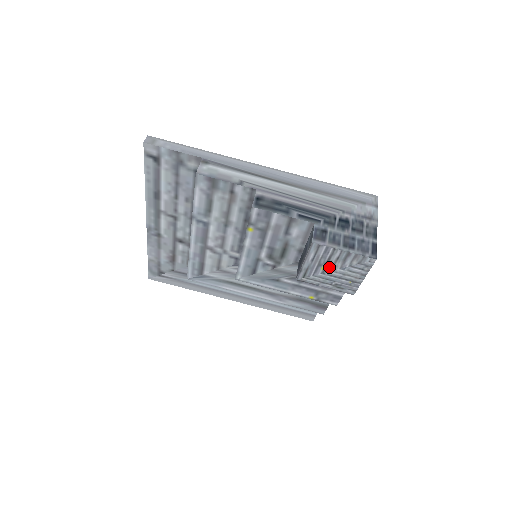
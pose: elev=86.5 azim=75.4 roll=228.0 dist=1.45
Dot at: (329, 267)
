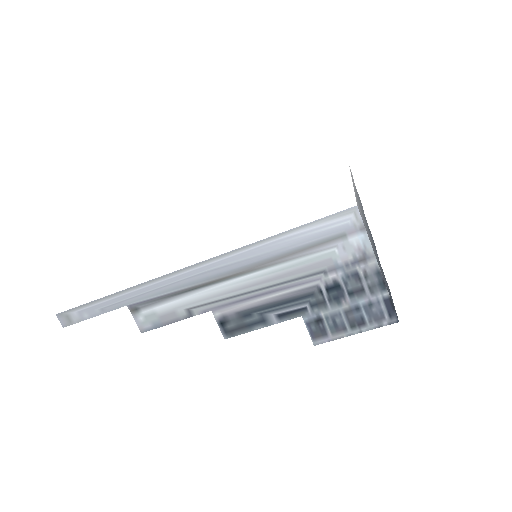
Dot at: occluded
